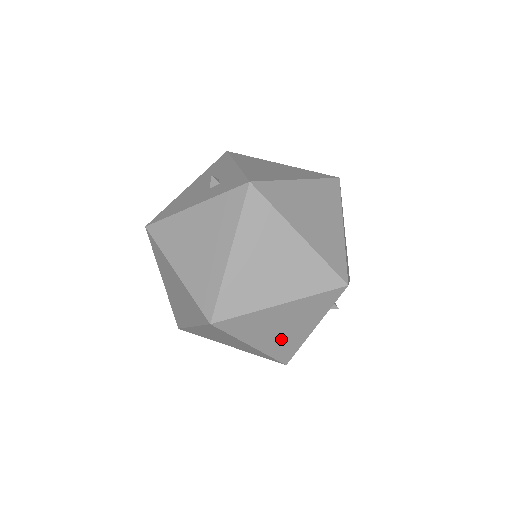
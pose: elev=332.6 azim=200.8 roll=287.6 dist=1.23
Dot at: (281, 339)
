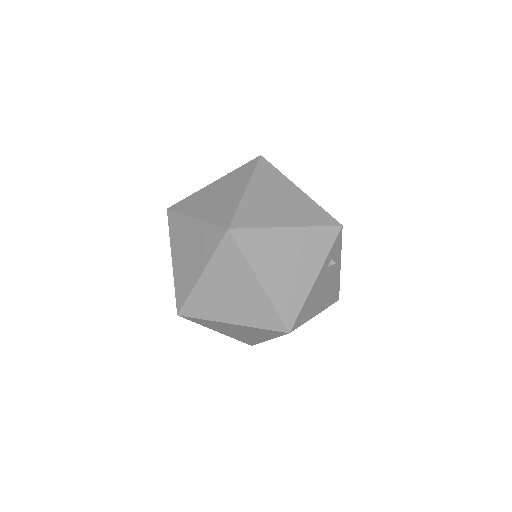
Dot at: (286, 282)
